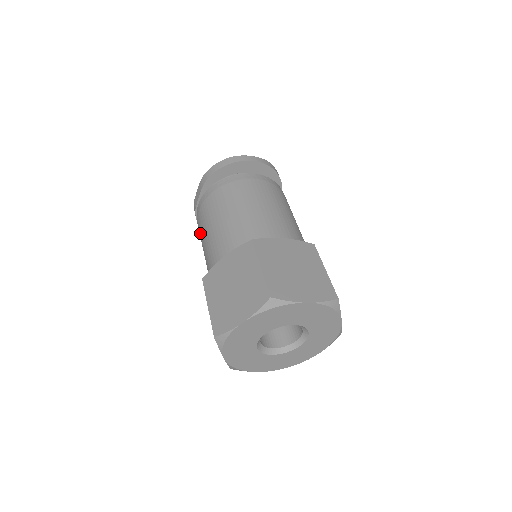
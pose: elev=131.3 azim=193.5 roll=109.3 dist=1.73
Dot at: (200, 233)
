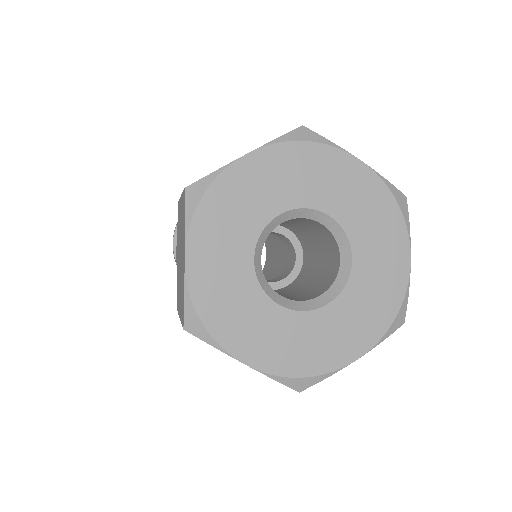
Dot at: occluded
